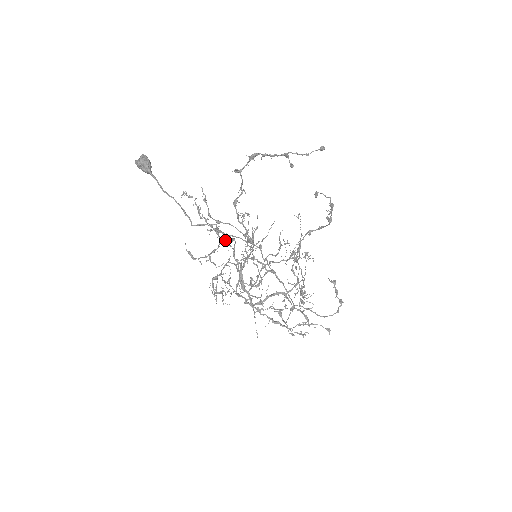
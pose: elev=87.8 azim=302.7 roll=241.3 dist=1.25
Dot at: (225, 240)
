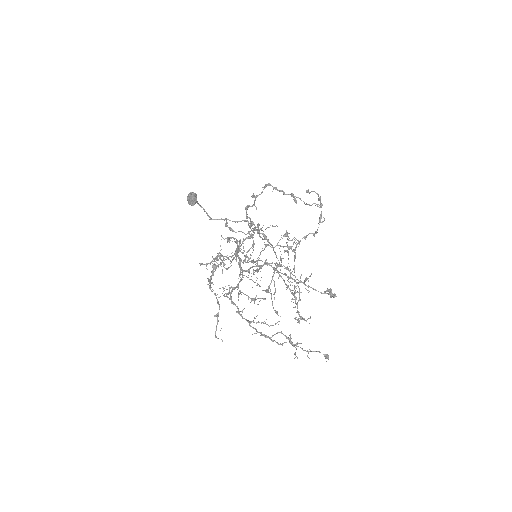
Dot at: occluded
